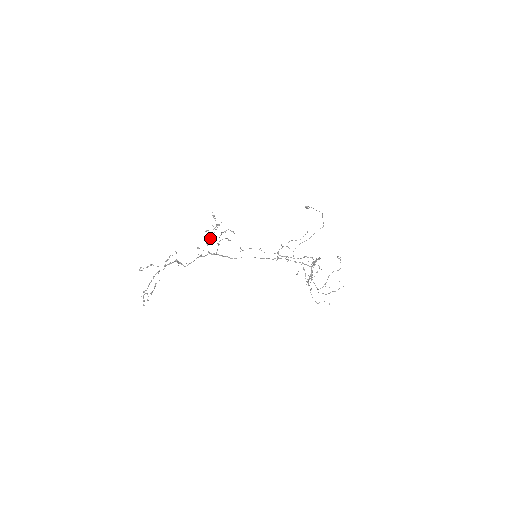
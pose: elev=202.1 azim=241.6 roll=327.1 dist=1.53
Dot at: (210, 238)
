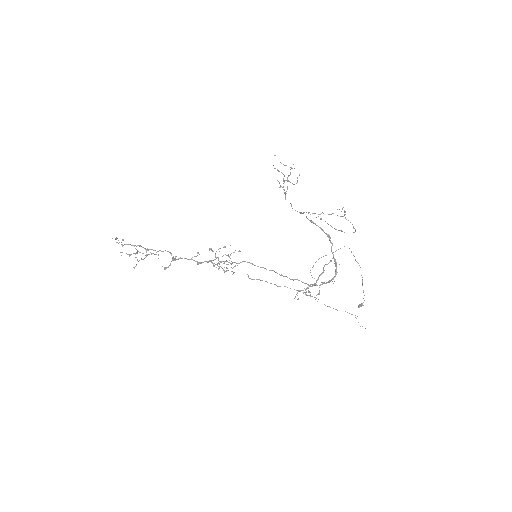
Dot at: occluded
